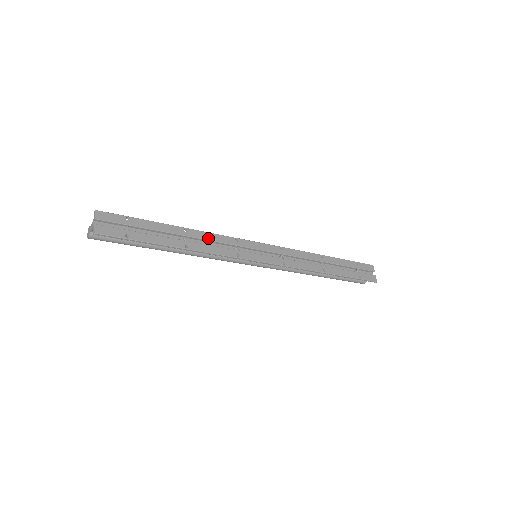
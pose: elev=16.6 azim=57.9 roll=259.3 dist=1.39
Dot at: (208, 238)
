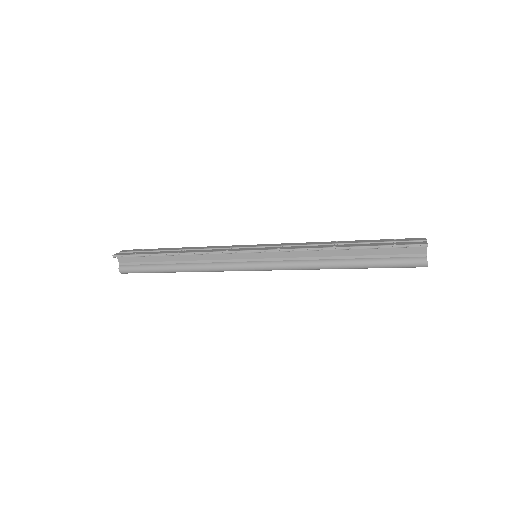
Dot at: (204, 248)
